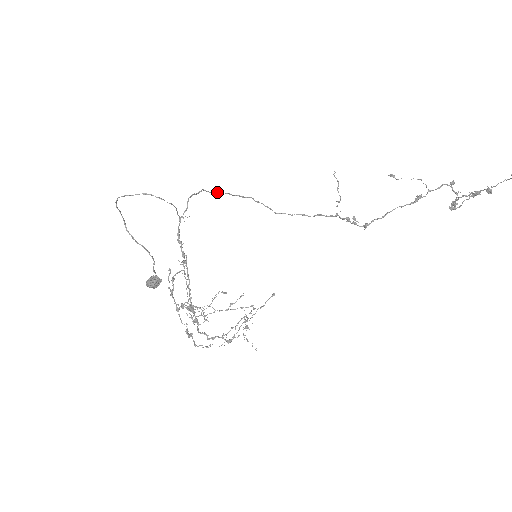
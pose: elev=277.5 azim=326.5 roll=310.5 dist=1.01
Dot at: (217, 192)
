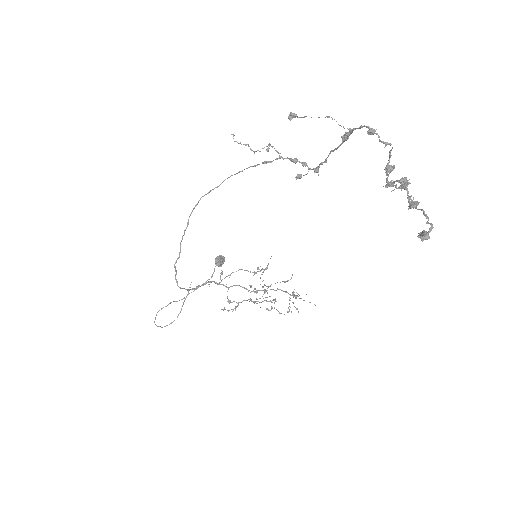
Dot at: (181, 241)
